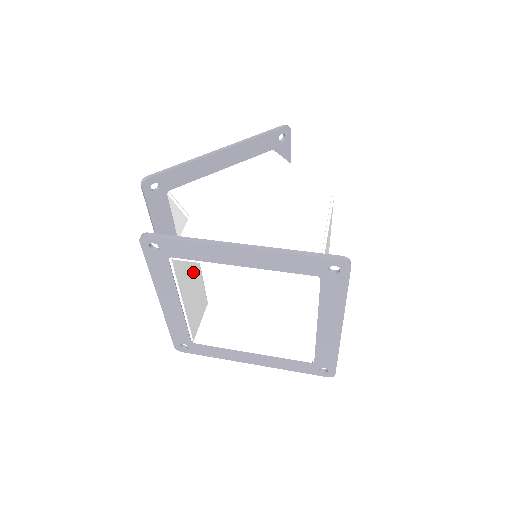
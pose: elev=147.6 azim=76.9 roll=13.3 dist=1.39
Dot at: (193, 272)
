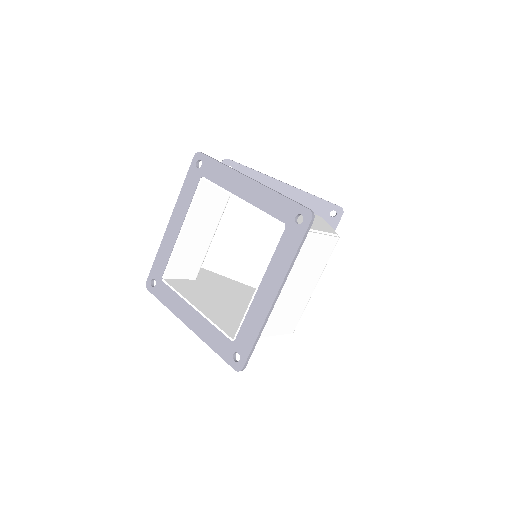
Dot at: (206, 226)
